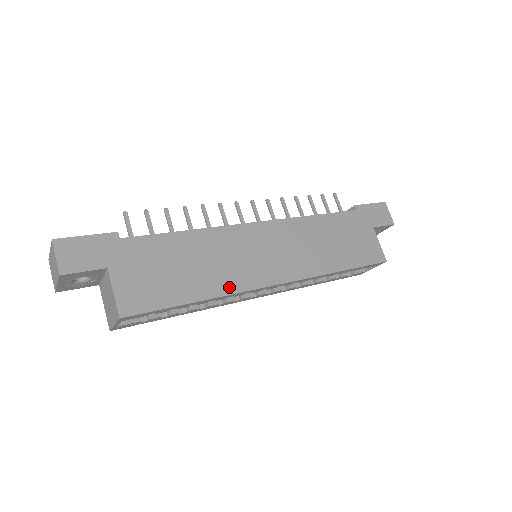
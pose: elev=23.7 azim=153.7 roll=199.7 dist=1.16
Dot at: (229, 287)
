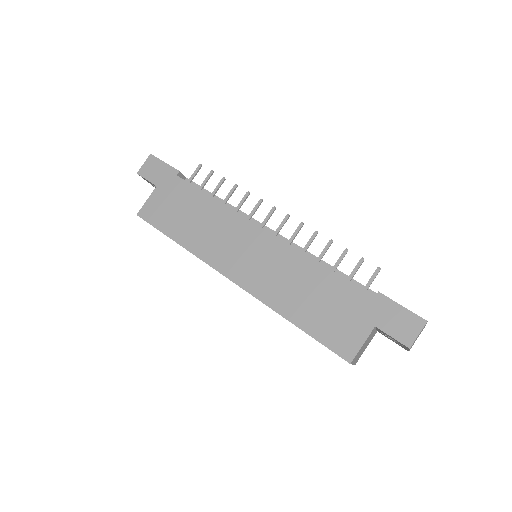
Dot at: (200, 251)
